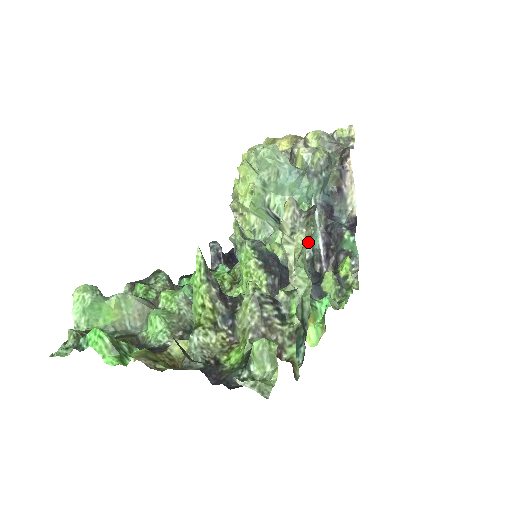
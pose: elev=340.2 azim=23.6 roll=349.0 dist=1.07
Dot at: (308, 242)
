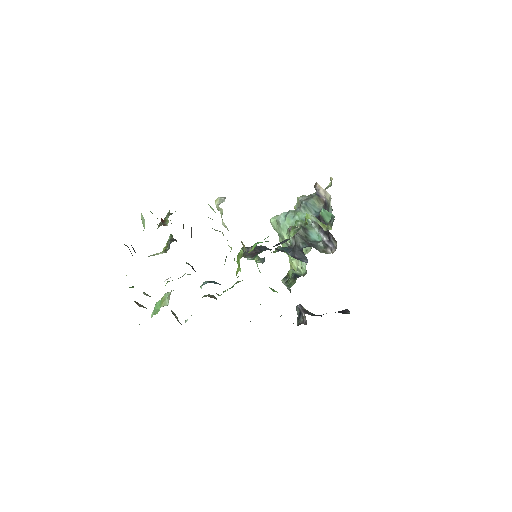
Dot at: occluded
